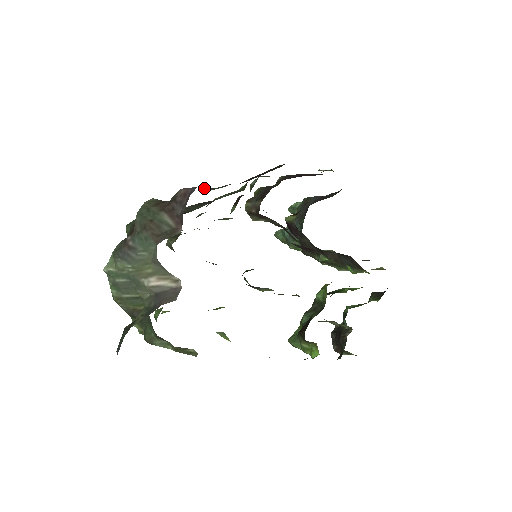
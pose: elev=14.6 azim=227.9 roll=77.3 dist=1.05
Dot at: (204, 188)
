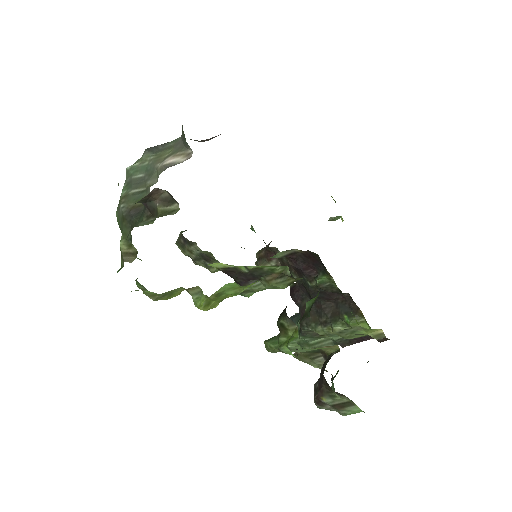
Dot at: occluded
